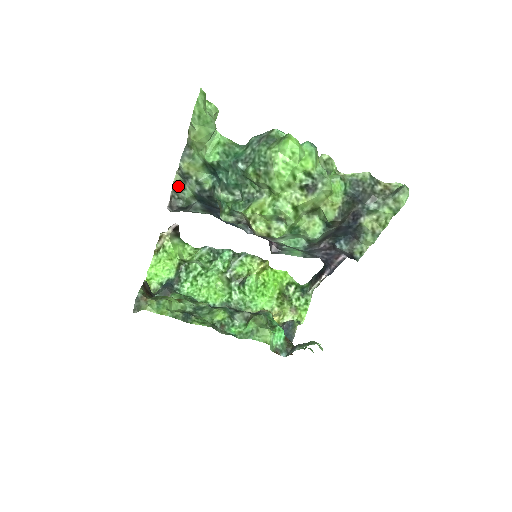
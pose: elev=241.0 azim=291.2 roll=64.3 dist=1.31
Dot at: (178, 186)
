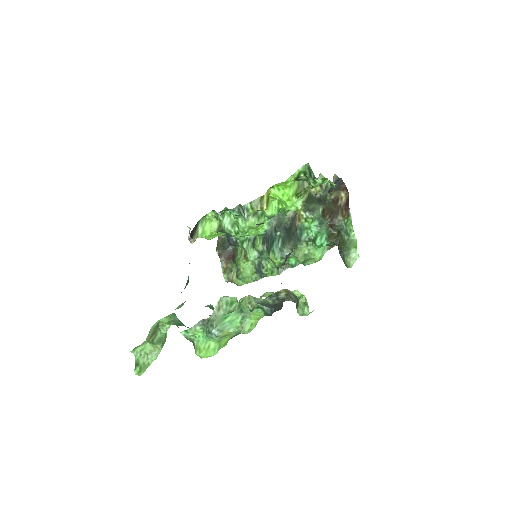
Dot at: occluded
